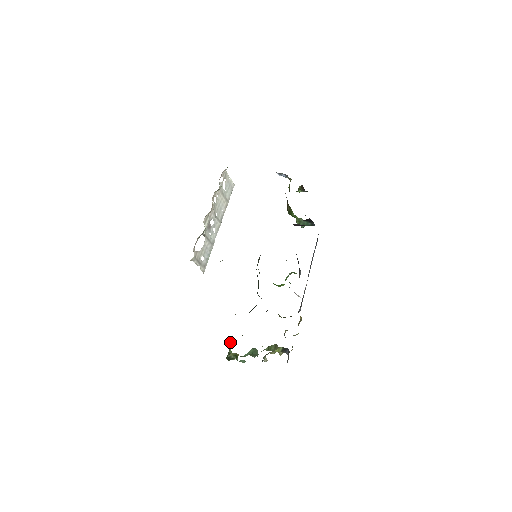
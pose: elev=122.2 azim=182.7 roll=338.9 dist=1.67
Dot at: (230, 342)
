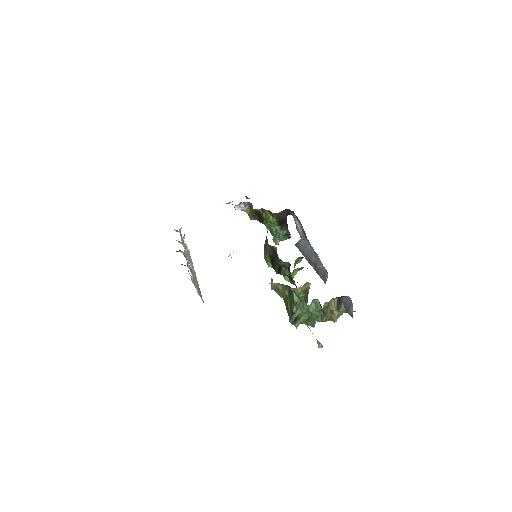
Dot at: (290, 289)
